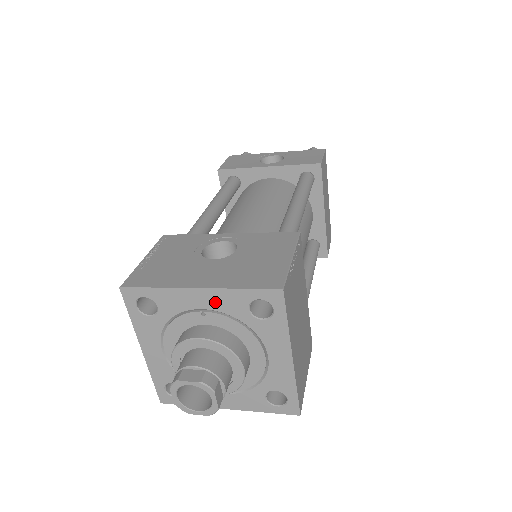
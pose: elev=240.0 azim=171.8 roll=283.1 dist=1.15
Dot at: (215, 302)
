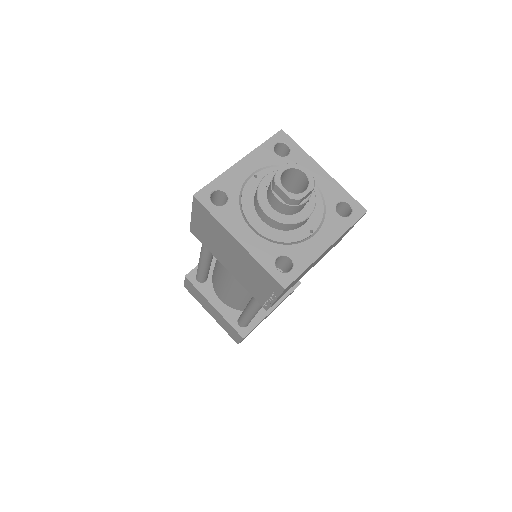
Dot at: (256, 163)
